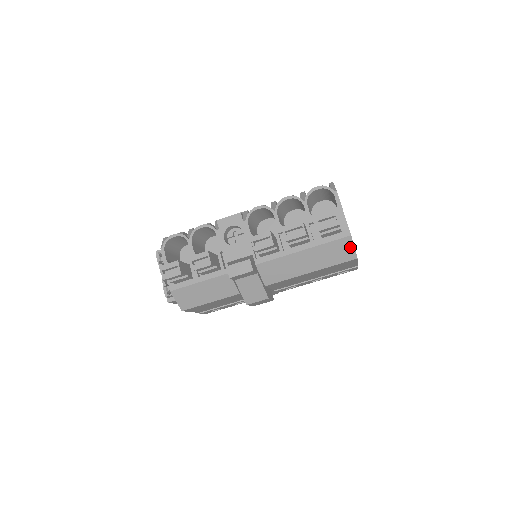
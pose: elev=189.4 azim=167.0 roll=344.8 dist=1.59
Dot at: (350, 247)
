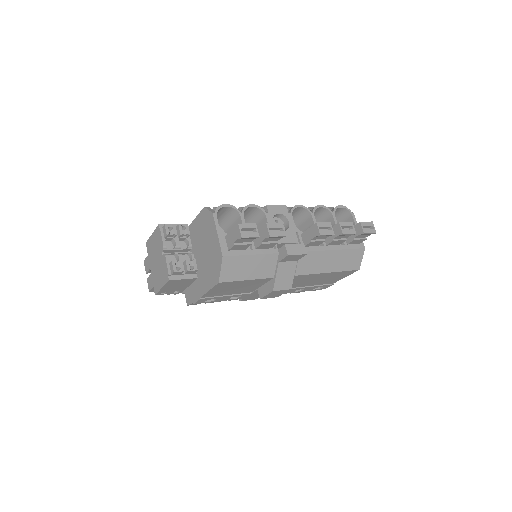
Dot at: (360, 258)
